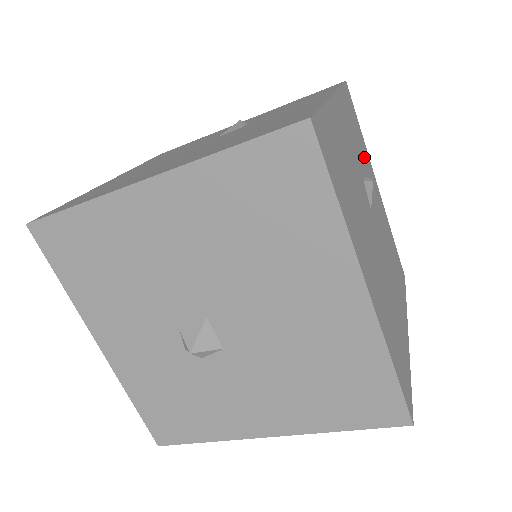
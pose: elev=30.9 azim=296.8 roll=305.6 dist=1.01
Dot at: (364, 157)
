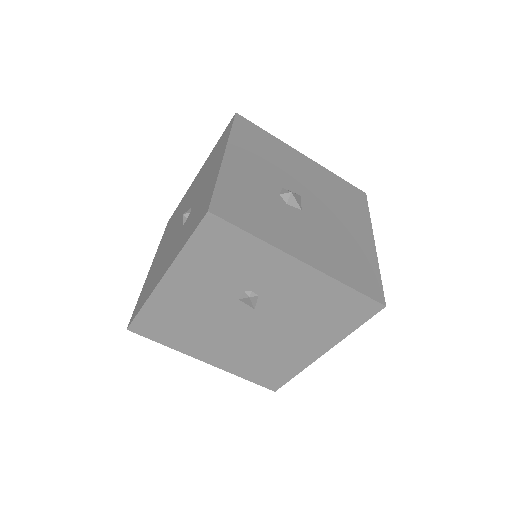
Dot at: occluded
